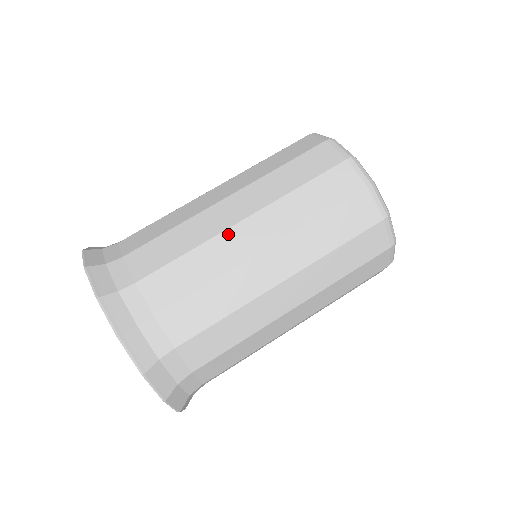
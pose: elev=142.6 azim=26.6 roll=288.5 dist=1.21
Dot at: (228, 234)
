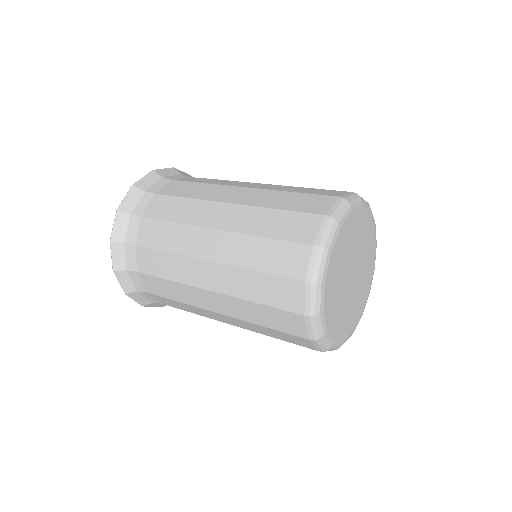
Dot at: (212, 204)
